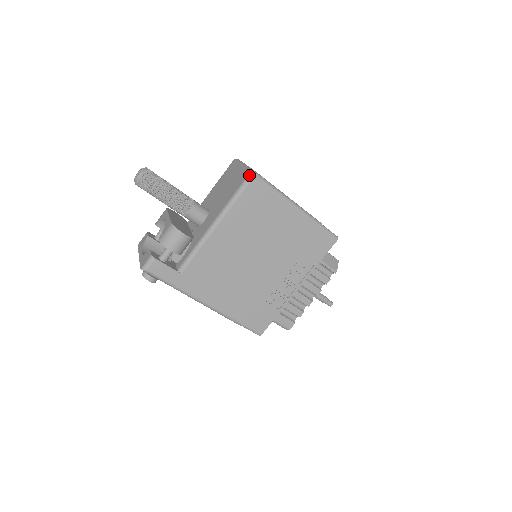
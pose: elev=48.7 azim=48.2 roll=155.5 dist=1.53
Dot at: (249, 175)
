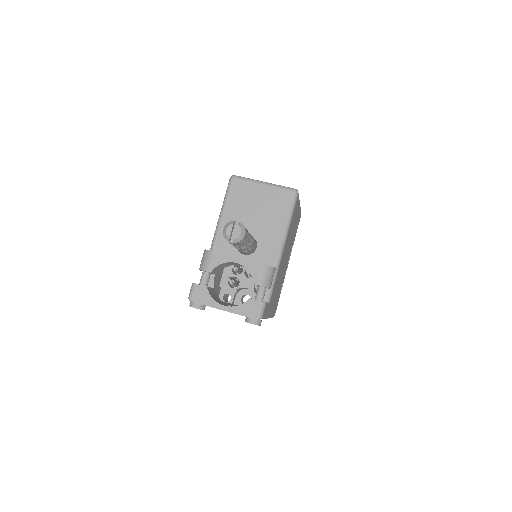
Dot at: (295, 194)
